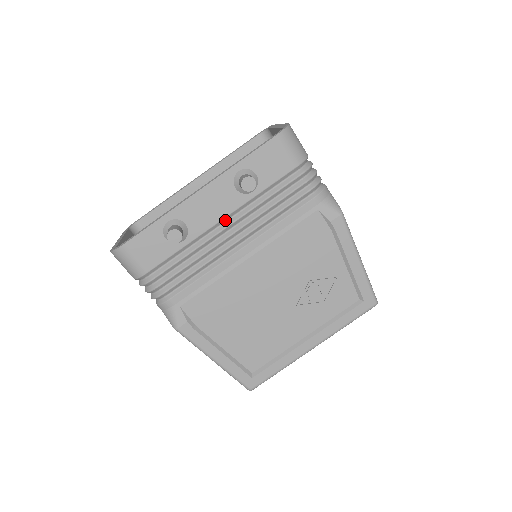
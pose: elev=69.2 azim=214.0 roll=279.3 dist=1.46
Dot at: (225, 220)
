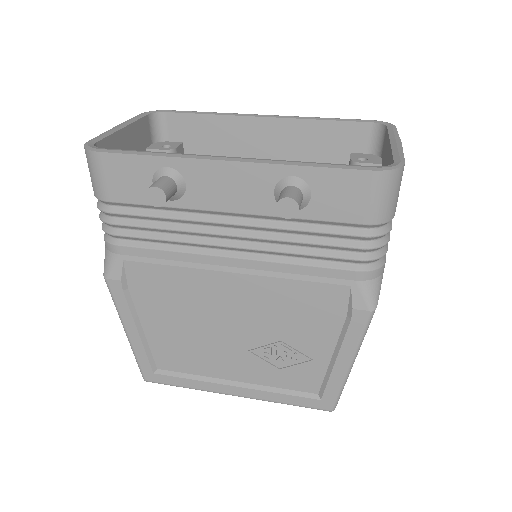
Dot at: (236, 215)
